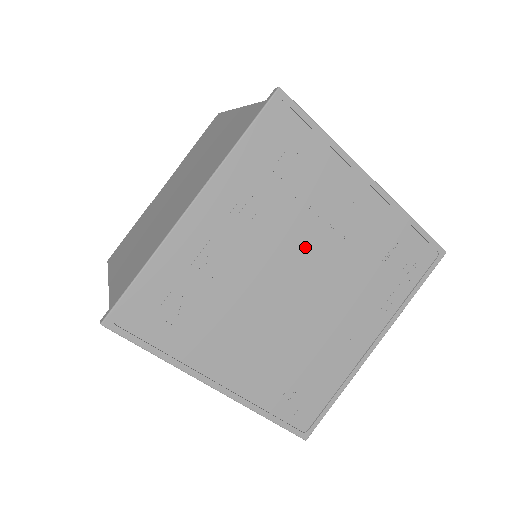
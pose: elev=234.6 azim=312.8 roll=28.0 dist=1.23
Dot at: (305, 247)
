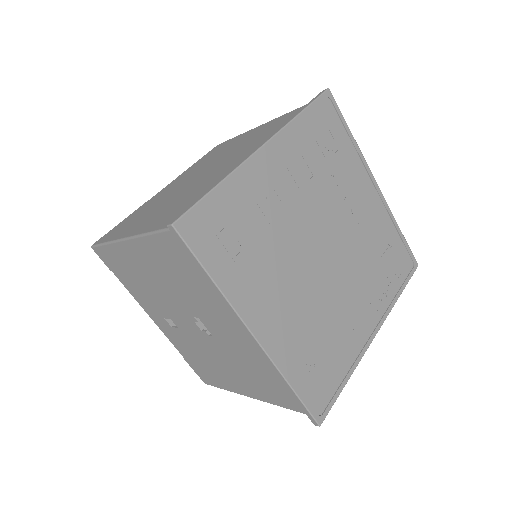
Dot at: (334, 220)
